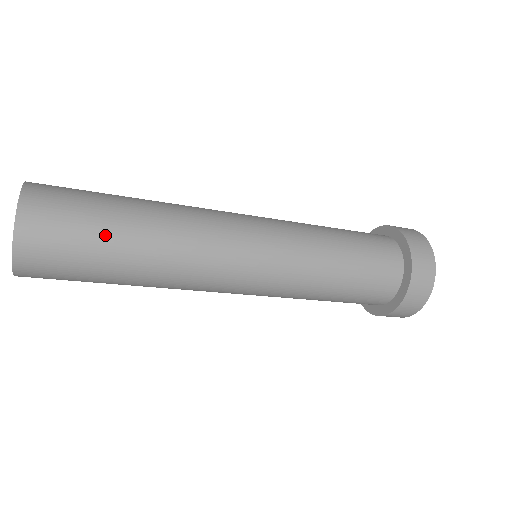
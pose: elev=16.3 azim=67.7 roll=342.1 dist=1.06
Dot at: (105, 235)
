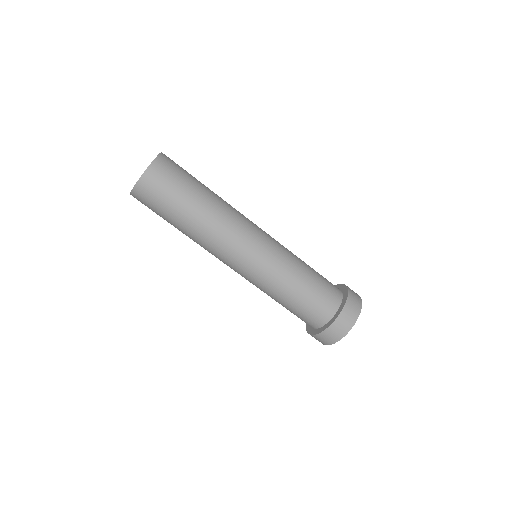
Dot at: (196, 180)
